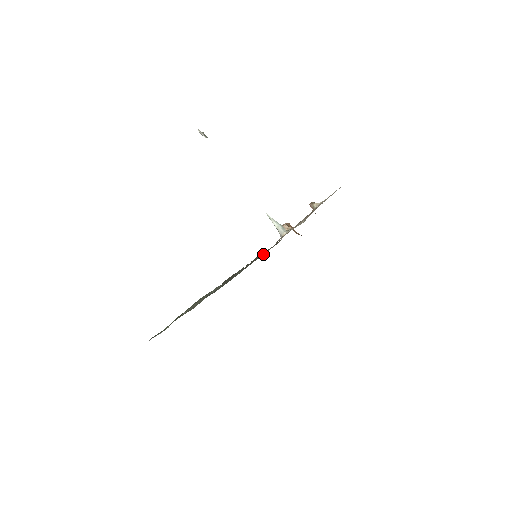
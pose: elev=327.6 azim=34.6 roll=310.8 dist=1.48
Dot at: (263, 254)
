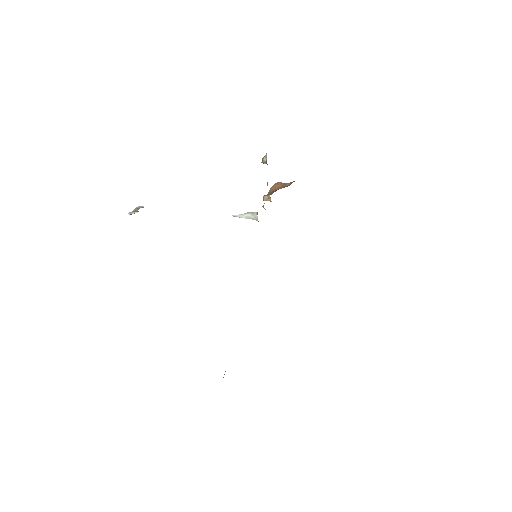
Dot at: occluded
